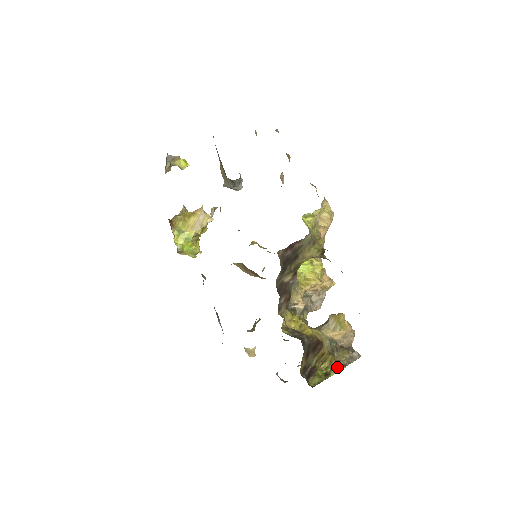
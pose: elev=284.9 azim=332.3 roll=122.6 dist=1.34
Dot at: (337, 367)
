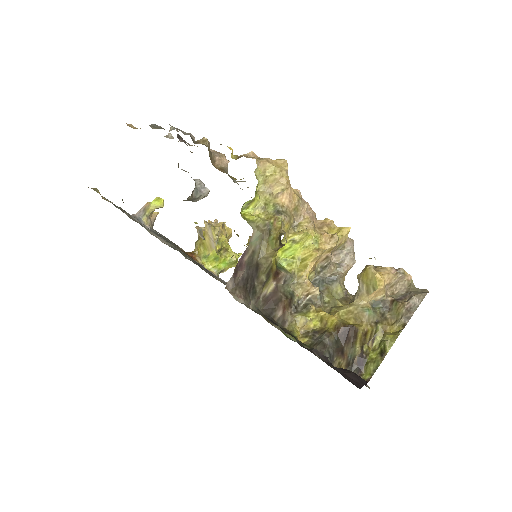
Dot at: (391, 337)
